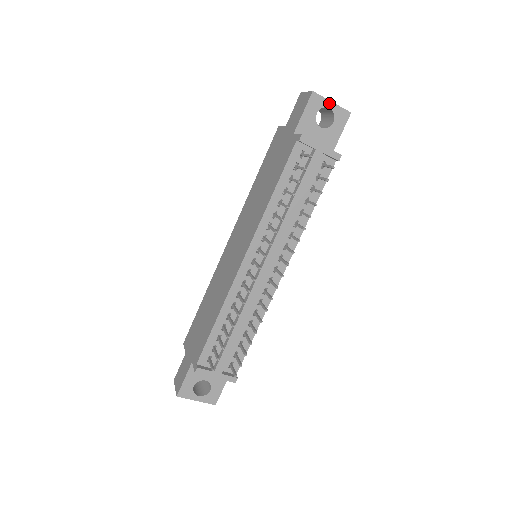
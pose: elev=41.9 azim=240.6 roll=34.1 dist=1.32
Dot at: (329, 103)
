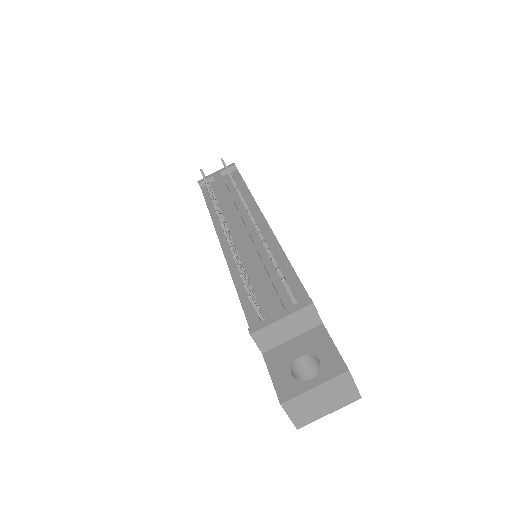
Dot at: occluded
